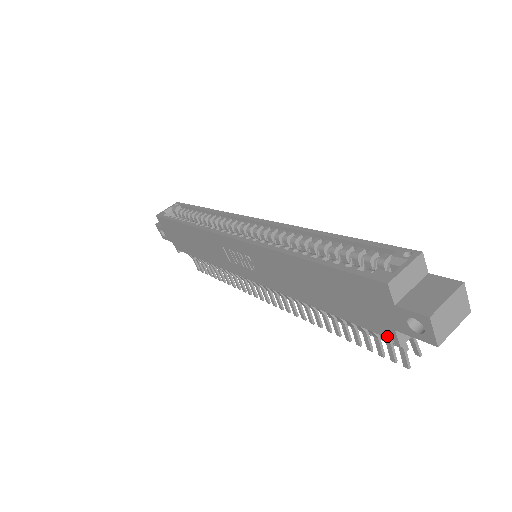
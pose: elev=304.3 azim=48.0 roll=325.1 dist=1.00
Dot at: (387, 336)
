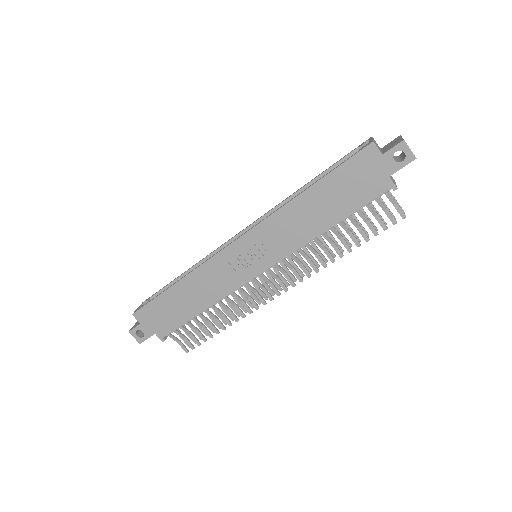
Dot at: (387, 189)
